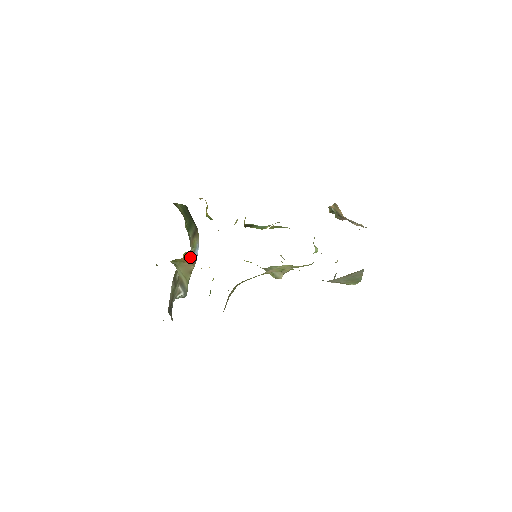
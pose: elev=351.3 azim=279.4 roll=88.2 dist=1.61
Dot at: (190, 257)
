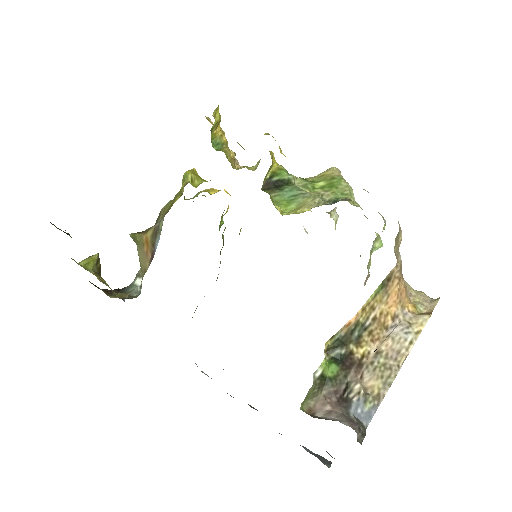
Dot at: (153, 240)
